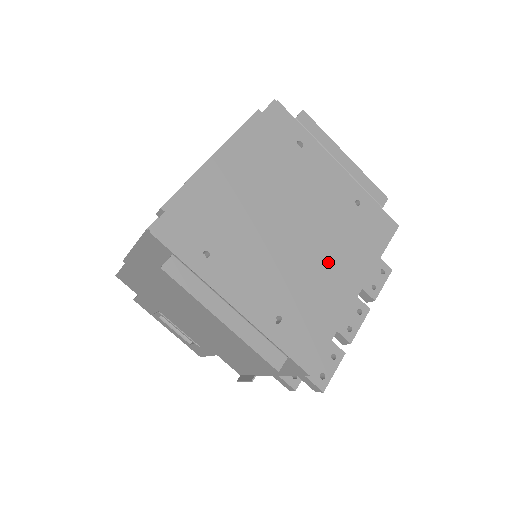
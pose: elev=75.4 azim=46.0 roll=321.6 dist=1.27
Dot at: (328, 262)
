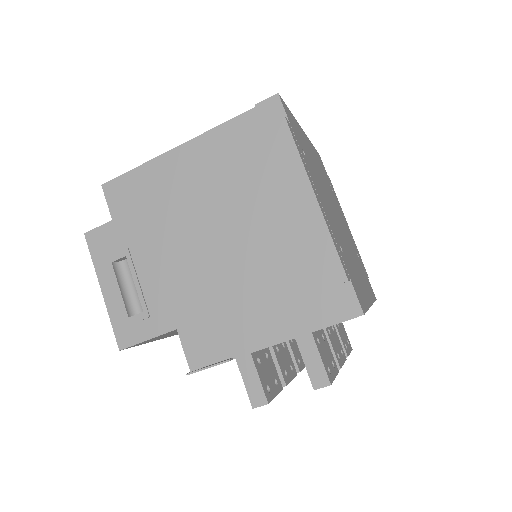
Dot at: (354, 262)
